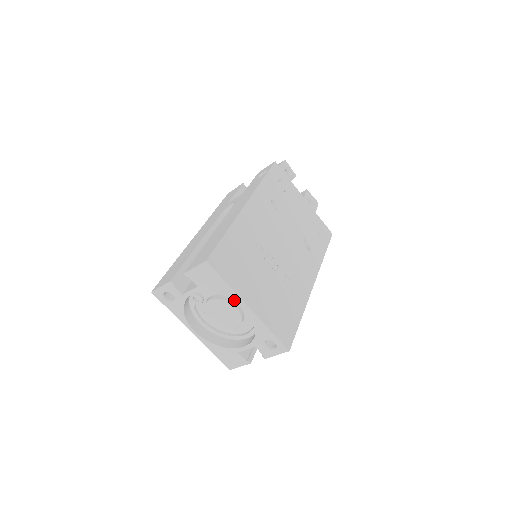
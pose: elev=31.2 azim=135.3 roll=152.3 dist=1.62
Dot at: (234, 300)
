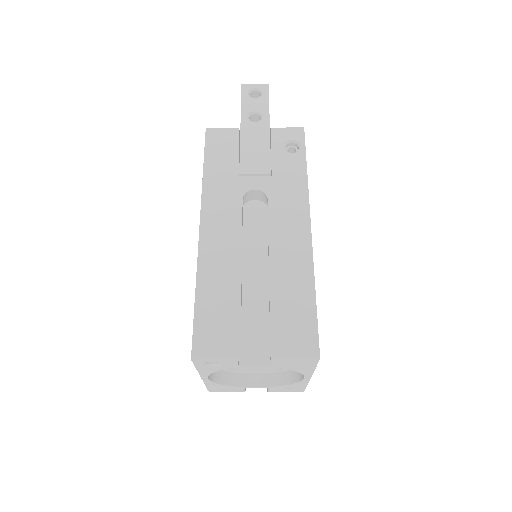
Dot at: occluded
